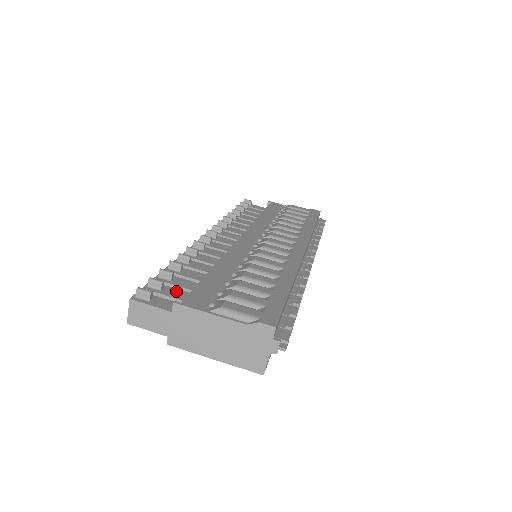
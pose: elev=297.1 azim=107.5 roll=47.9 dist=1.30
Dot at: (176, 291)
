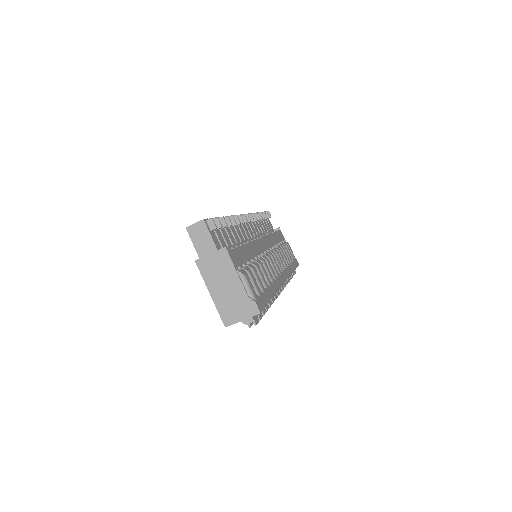
Dot at: (222, 238)
